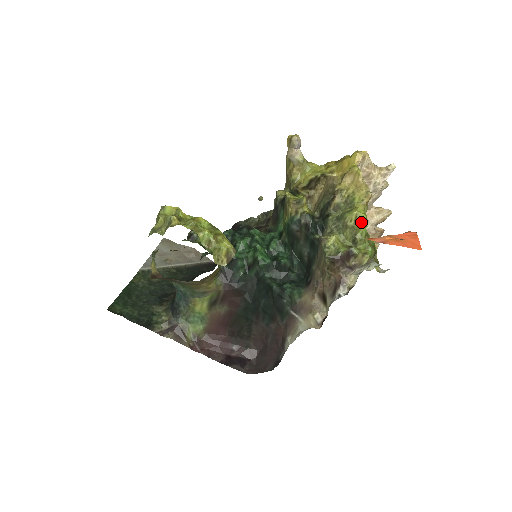
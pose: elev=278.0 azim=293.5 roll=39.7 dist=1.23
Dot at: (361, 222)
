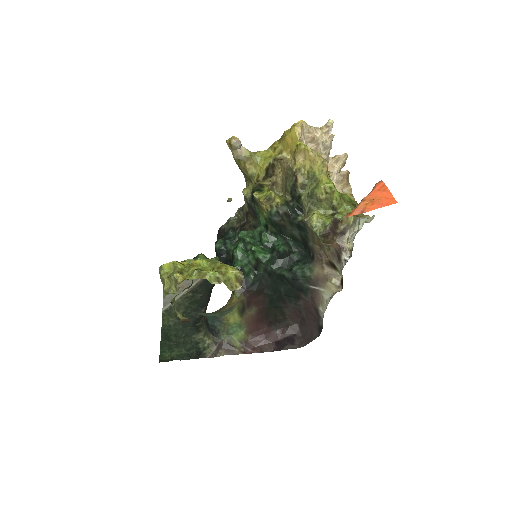
Dot at: (331, 191)
